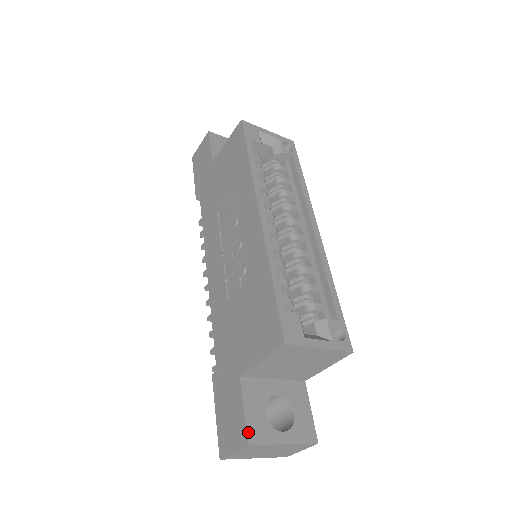
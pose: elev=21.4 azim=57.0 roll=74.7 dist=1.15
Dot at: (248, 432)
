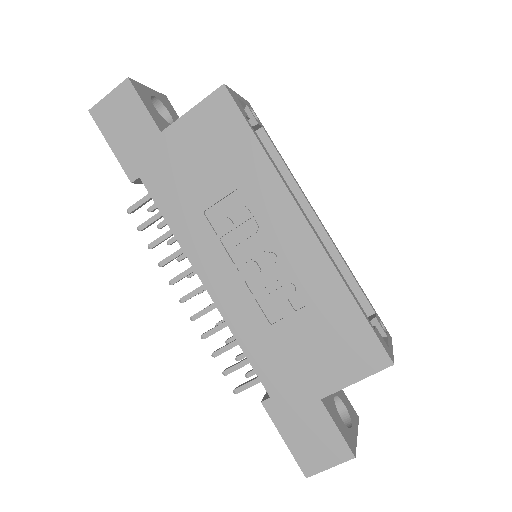
Dot at: (349, 447)
